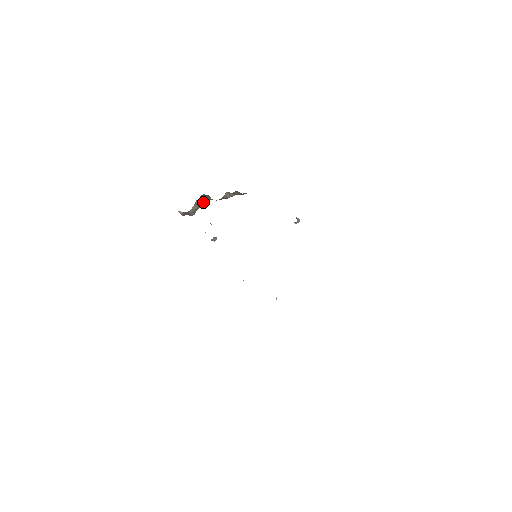
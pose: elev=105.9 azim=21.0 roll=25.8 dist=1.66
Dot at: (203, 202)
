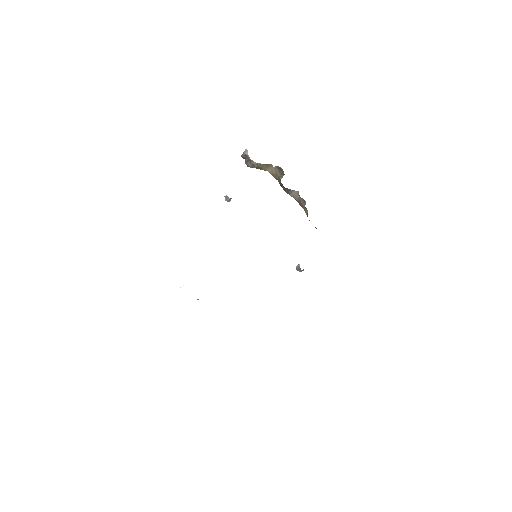
Dot at: (267, 170)
